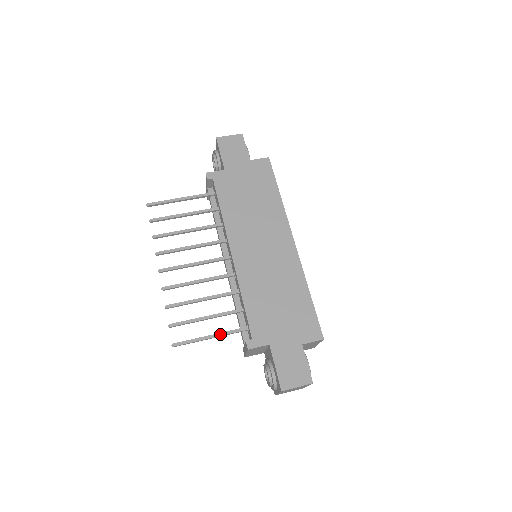
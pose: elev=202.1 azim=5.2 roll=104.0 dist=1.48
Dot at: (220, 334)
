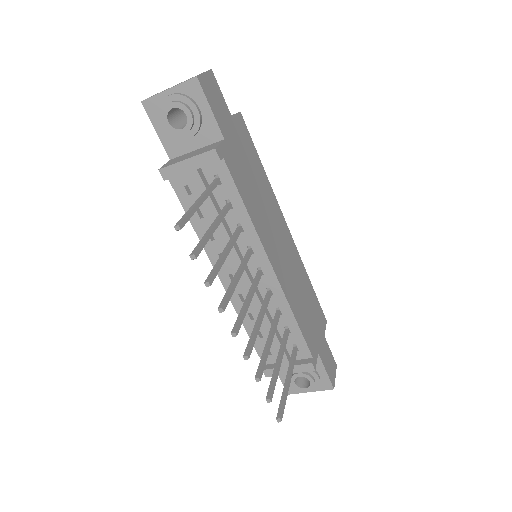
Dot at: (292, 372)
